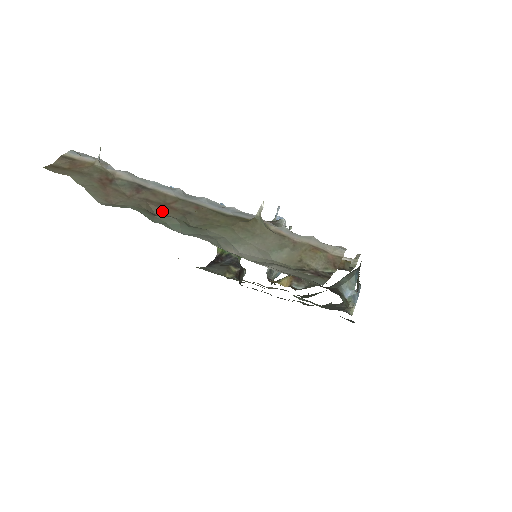
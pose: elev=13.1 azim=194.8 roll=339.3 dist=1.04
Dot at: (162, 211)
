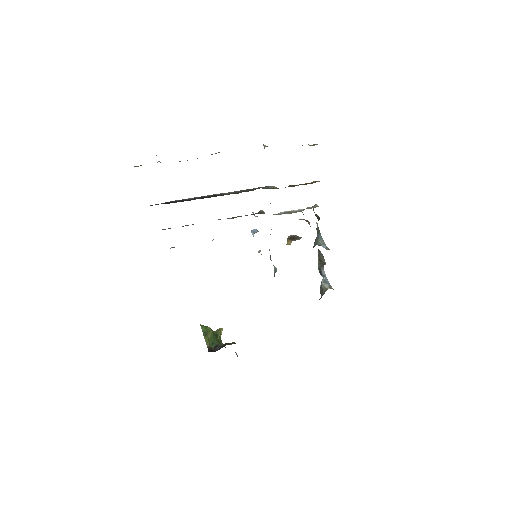
Dot at: (219, 152)
